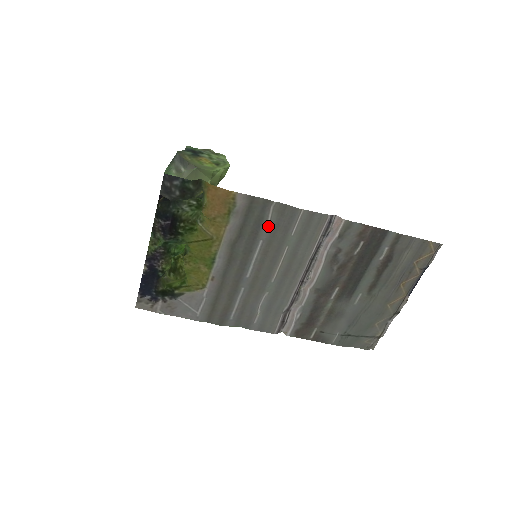
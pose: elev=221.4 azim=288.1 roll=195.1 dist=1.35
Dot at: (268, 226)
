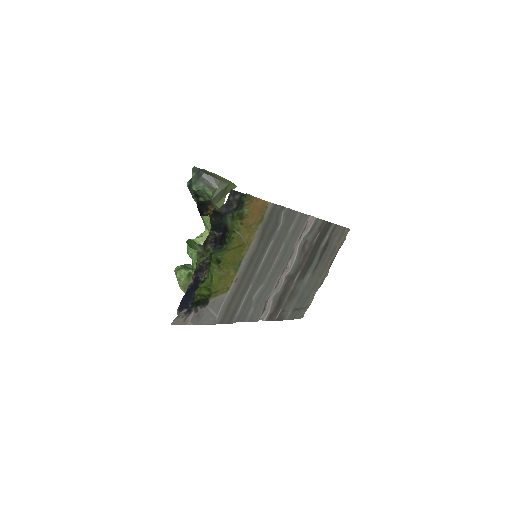
Dot at: (280, 228)
